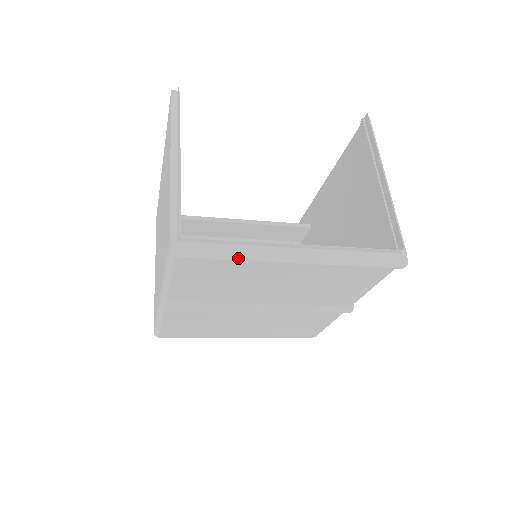
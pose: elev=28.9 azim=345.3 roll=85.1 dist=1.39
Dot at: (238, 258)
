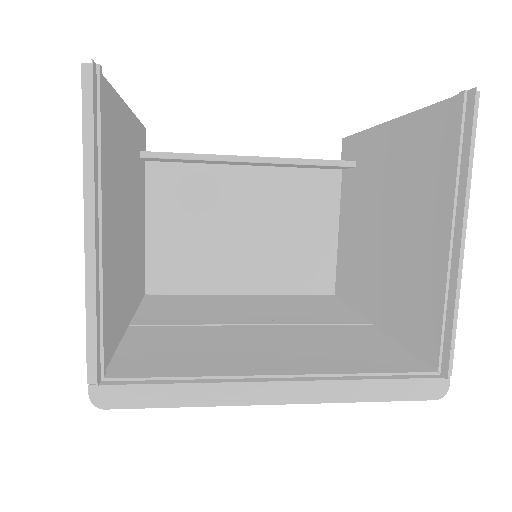
Dot at: (187, 404)
